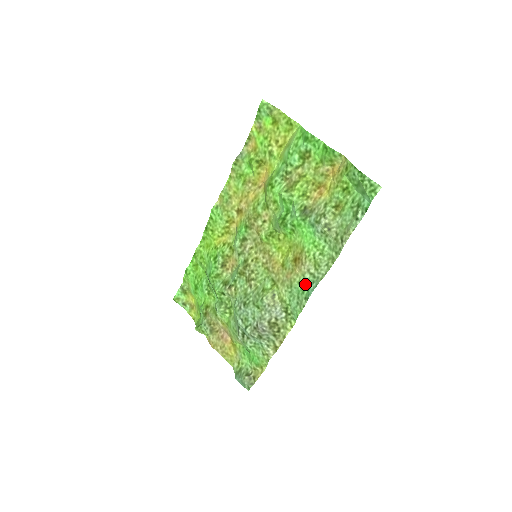
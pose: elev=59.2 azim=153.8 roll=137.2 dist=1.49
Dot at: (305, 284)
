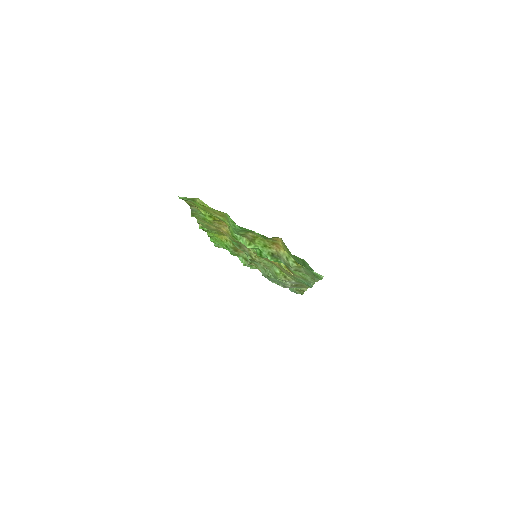
Dot at: occluded
